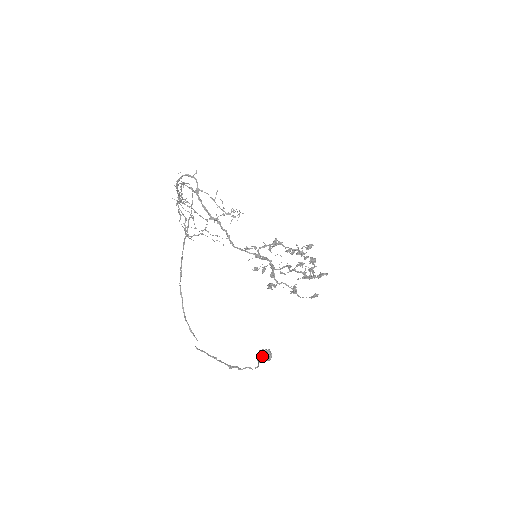
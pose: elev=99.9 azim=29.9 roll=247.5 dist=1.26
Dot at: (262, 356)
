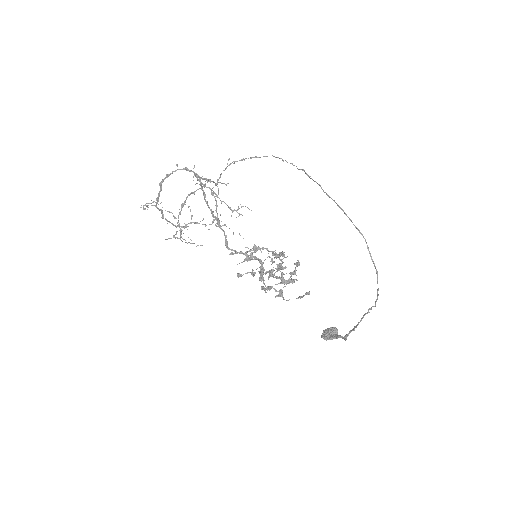
Dot at: (333, 333)
